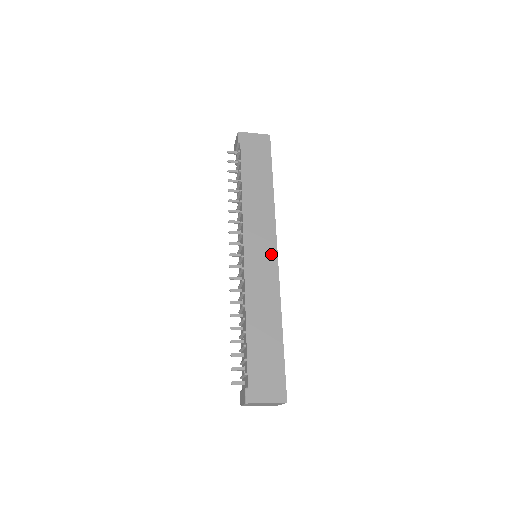
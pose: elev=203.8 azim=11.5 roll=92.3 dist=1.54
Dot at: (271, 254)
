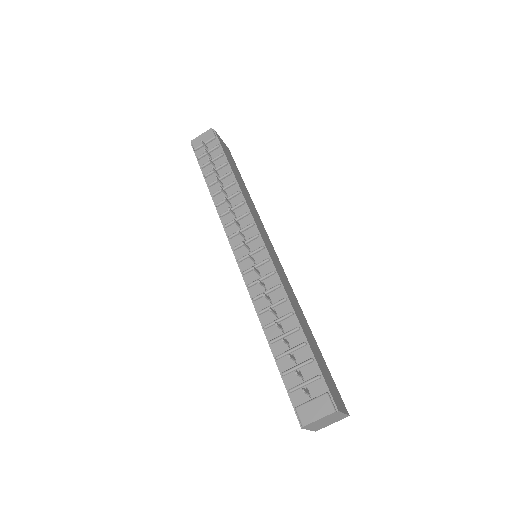
Dot at: (277, 257)
